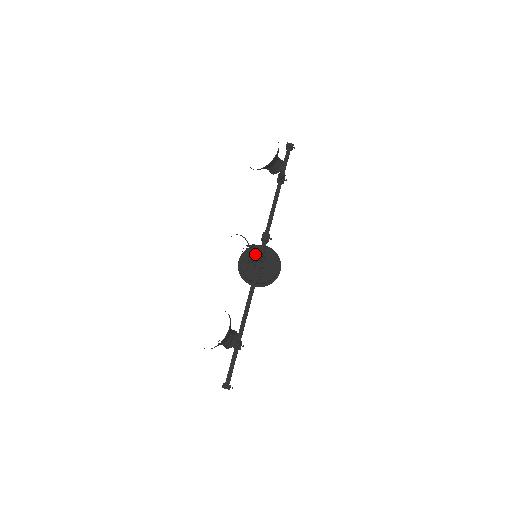
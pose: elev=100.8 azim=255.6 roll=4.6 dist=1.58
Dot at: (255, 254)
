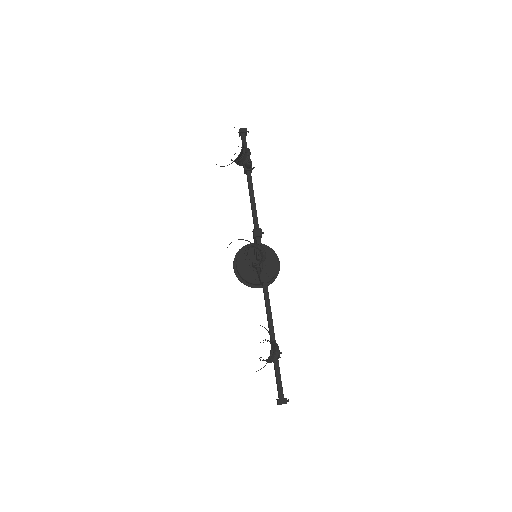
Dot at: occluded
